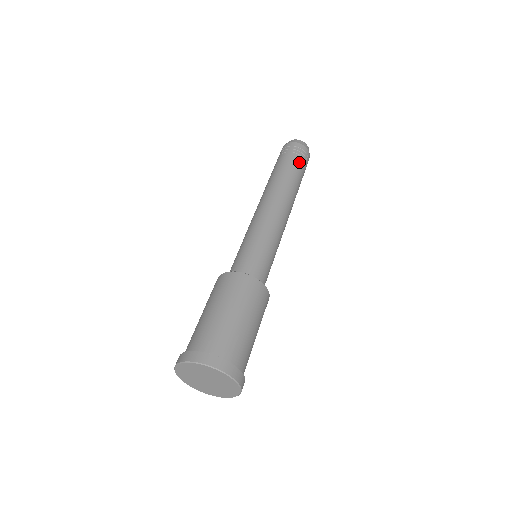
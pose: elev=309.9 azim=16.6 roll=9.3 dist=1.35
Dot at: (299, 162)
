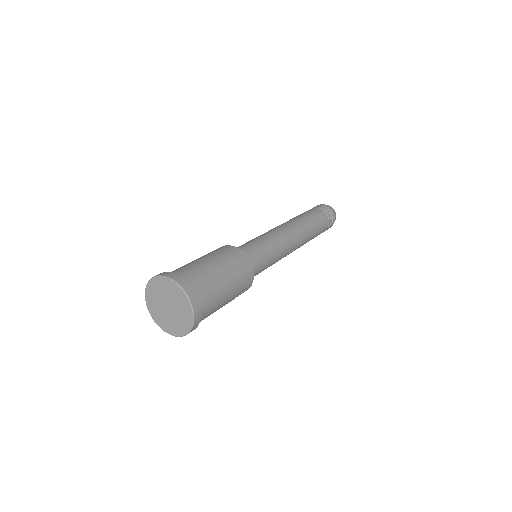
Dot at: (325, 225)
